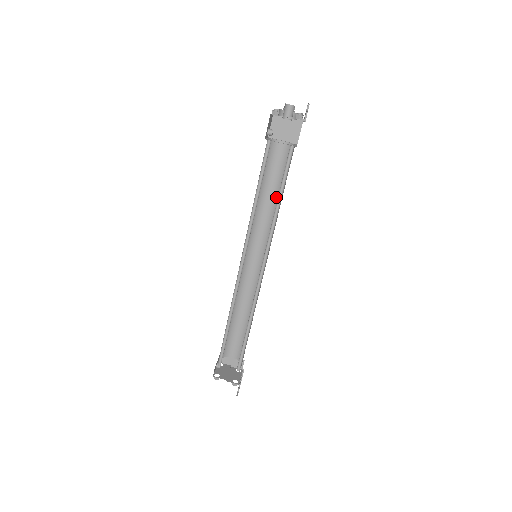
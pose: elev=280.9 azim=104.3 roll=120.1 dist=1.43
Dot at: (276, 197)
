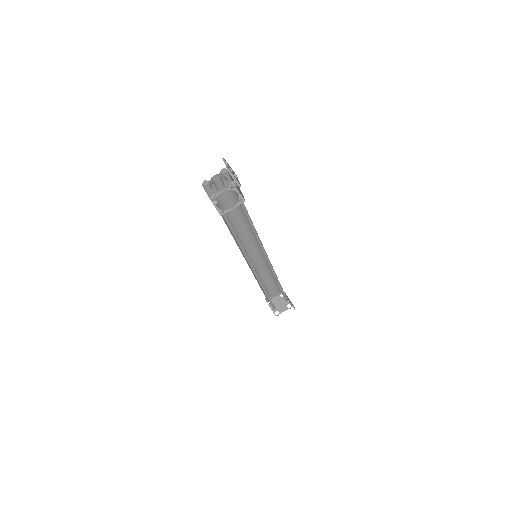
Dot at: (242, 220)
